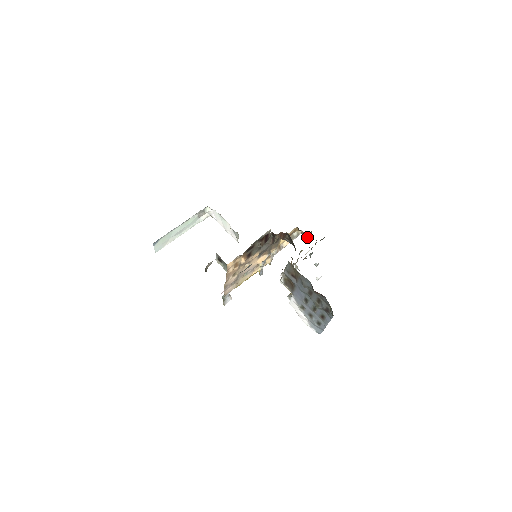
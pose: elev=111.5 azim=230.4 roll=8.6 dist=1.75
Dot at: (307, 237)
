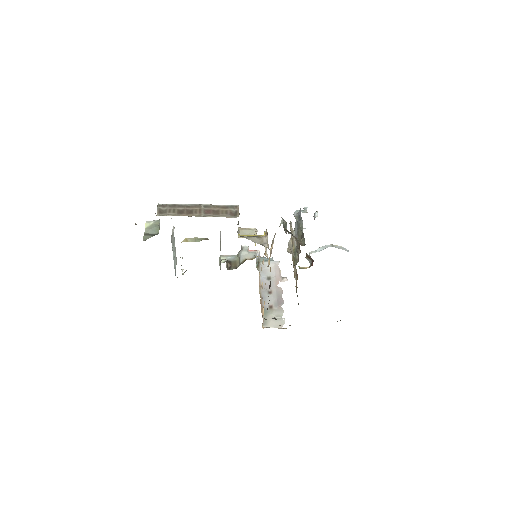
Dot at: occluded
